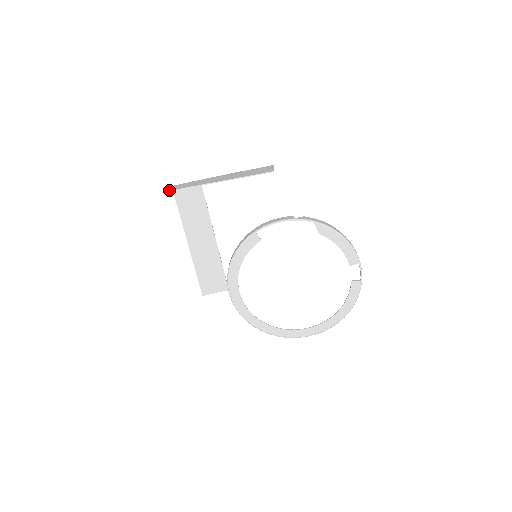
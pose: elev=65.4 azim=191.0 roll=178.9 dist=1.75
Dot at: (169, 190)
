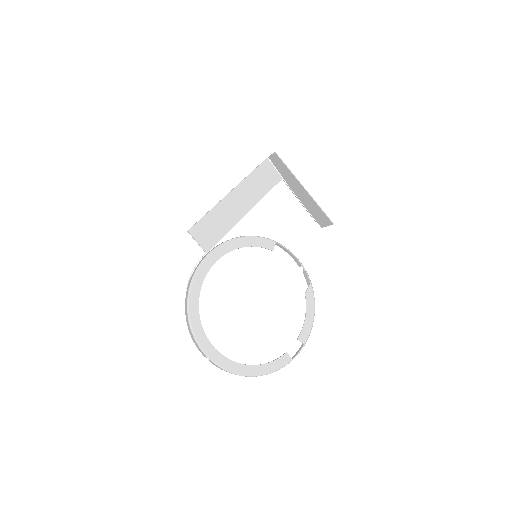
Dot at: occluded
